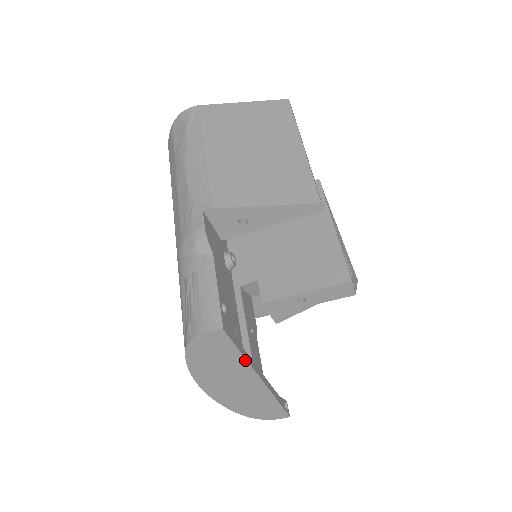
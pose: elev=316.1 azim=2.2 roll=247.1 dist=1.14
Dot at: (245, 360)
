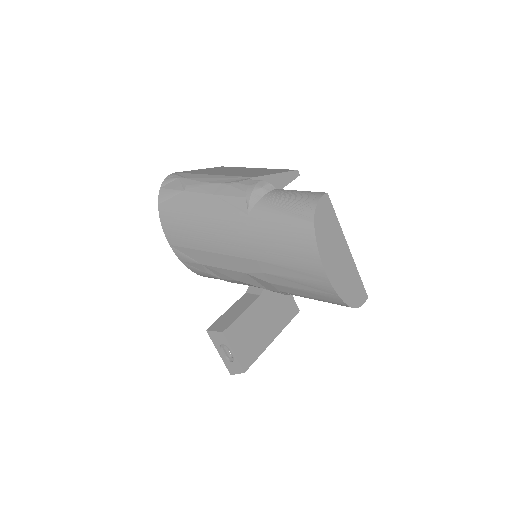
Dot at: (340, 226)
